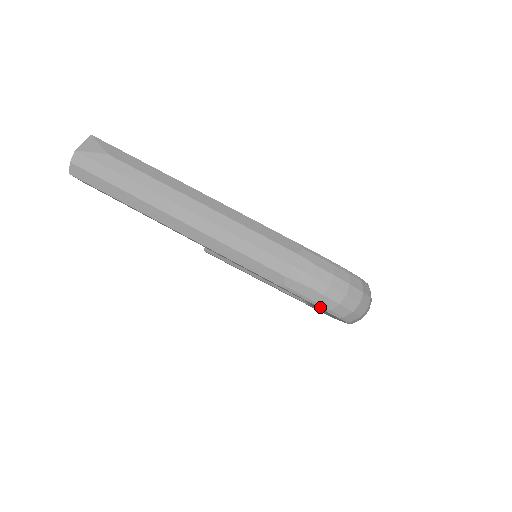
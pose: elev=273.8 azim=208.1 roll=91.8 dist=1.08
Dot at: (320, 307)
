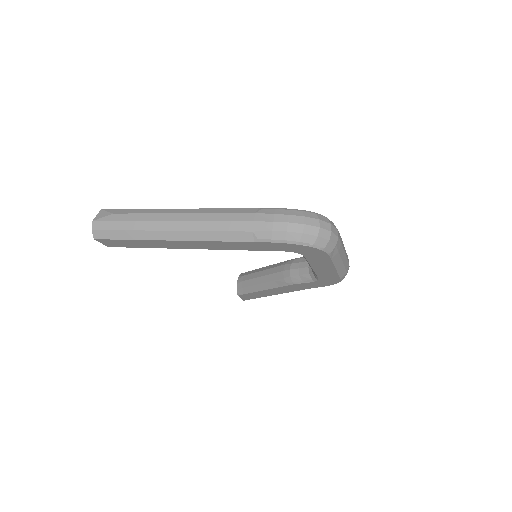
Dot at: (291, 243)
